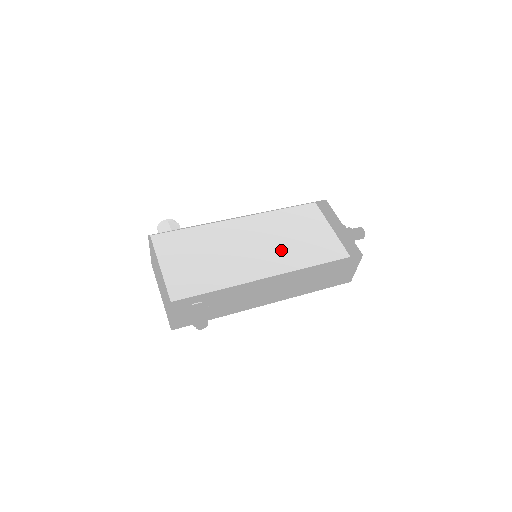
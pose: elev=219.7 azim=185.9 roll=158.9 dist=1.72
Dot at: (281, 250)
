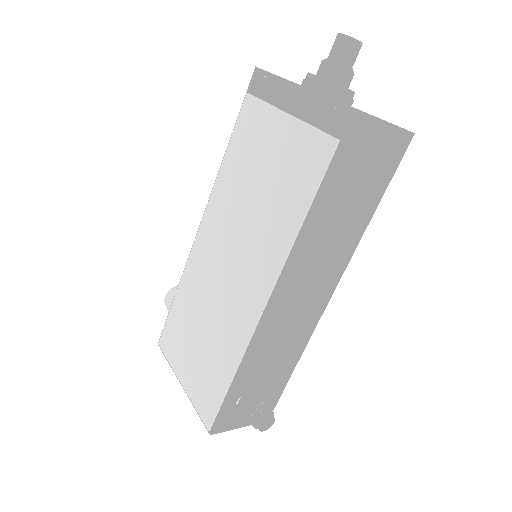
Dot at: (255, 237)
